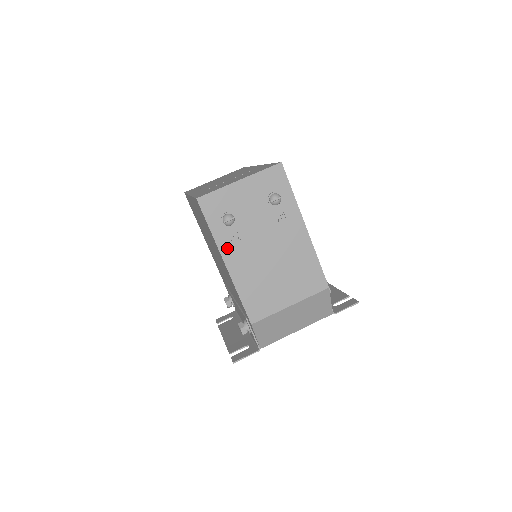
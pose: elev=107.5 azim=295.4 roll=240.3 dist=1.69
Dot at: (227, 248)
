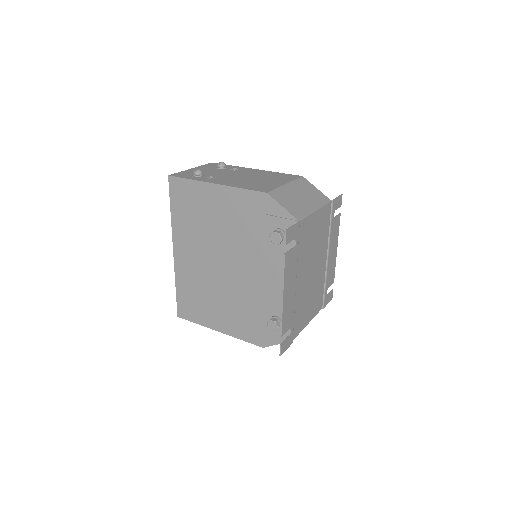
Dot at: (209, 181)
